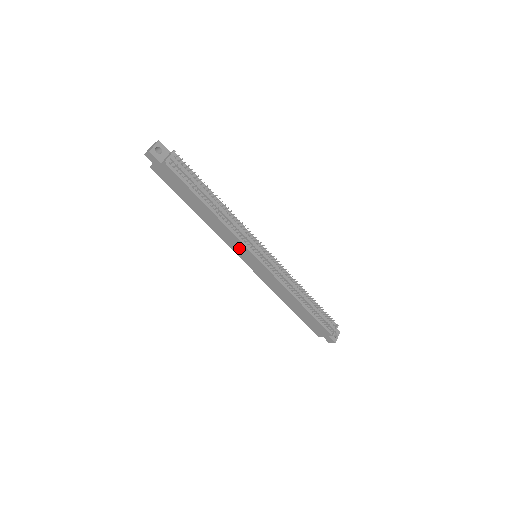
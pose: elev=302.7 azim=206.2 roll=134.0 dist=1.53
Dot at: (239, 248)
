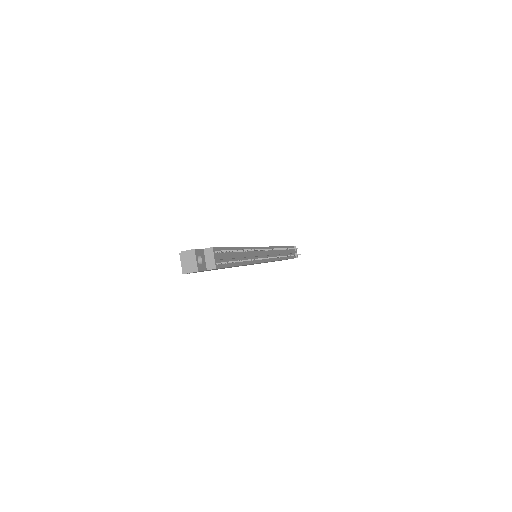
Dot at: occluded
